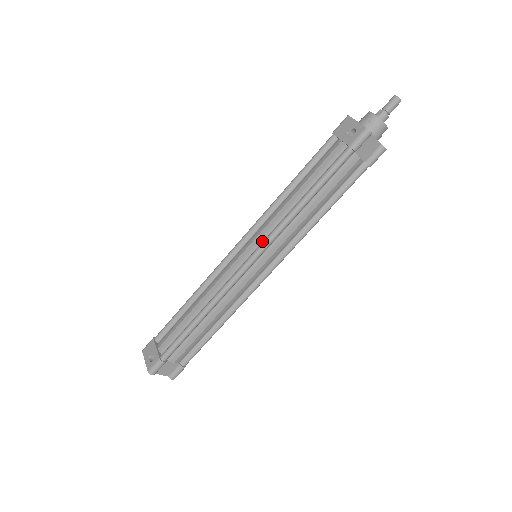
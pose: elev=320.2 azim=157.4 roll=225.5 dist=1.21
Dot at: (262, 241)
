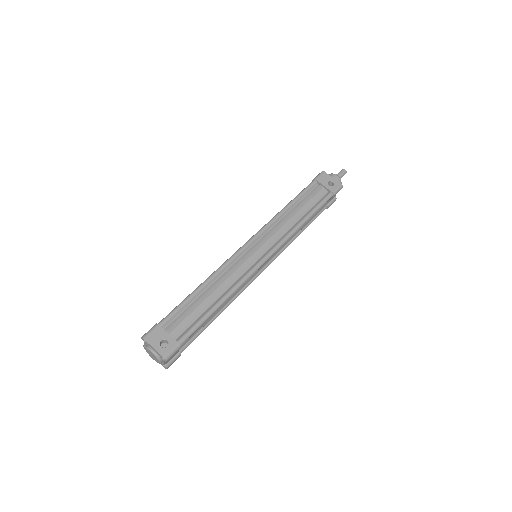
Dot at: (273, 244)
